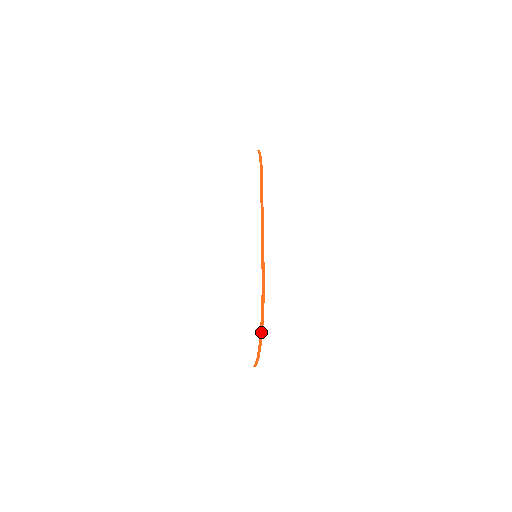
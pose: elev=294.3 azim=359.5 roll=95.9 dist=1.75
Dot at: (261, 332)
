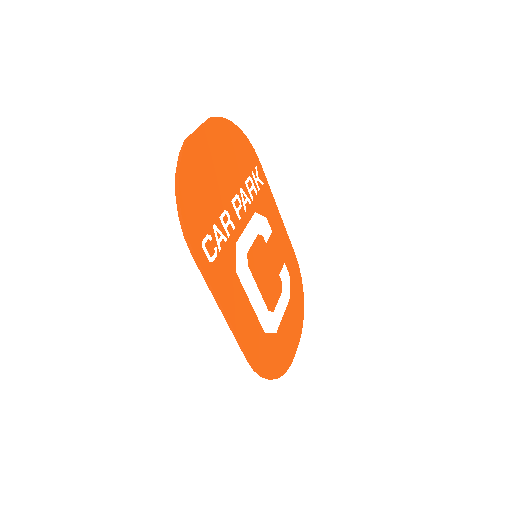
Dot at: occluded
